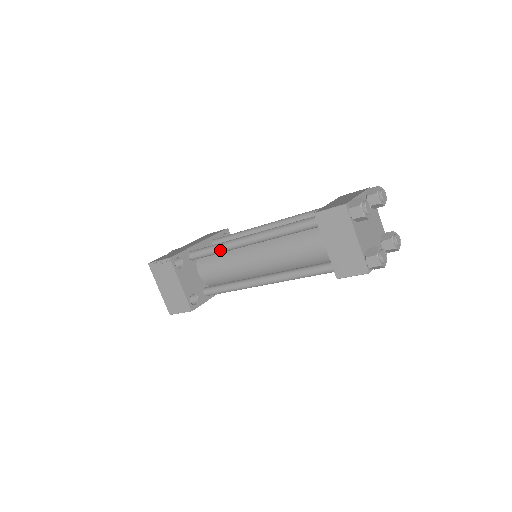
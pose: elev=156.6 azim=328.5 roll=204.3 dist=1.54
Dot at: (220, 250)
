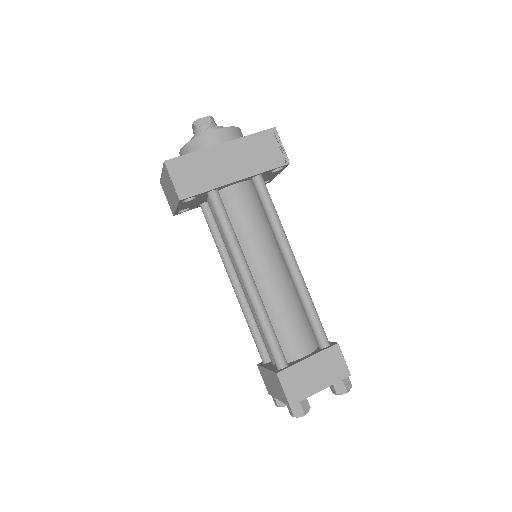
Dot at: occluded
